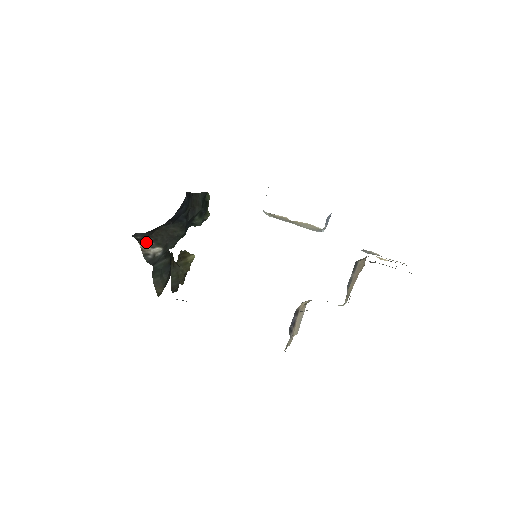
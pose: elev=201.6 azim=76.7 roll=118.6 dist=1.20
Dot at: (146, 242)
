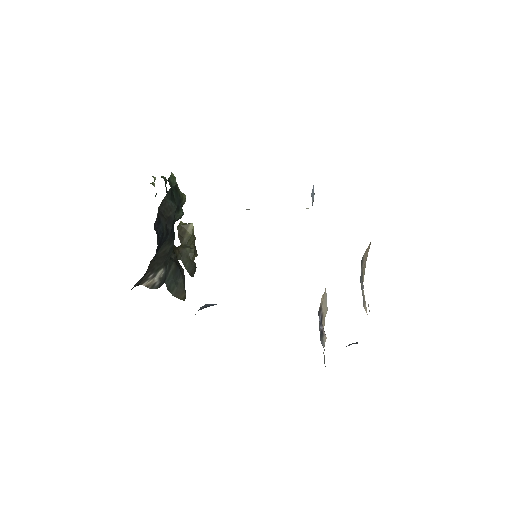
Dot at: (146, 279)
